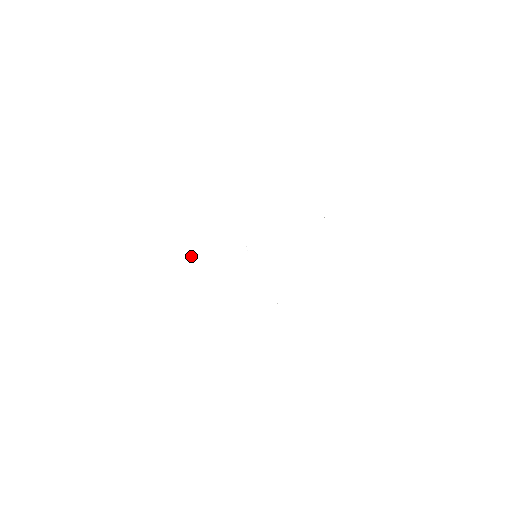
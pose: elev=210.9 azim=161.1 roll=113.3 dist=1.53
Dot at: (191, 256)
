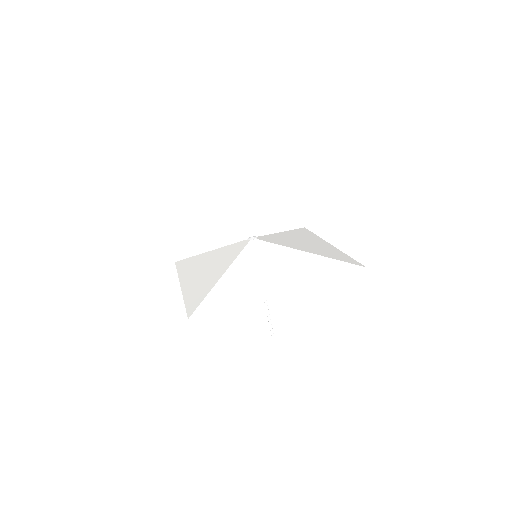
Dot at: (194, 281)
